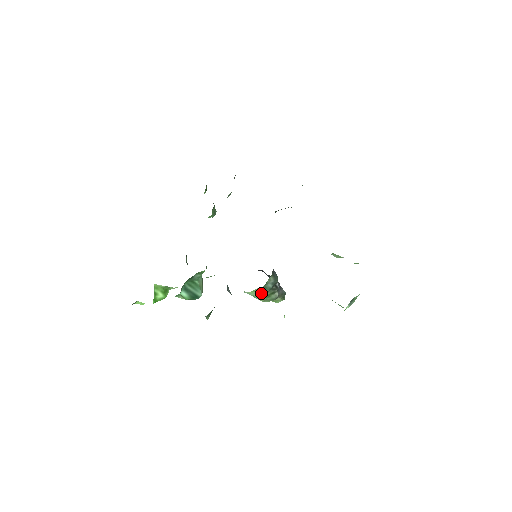
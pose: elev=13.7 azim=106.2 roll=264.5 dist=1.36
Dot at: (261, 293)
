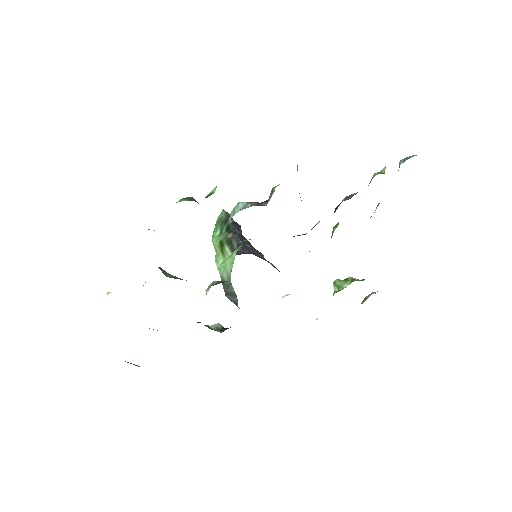
Dot at: occluded
